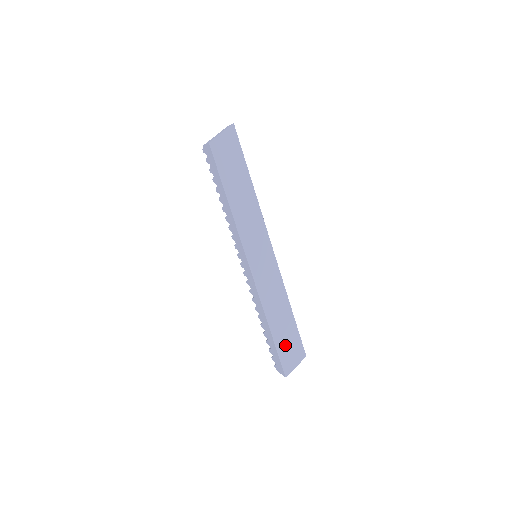
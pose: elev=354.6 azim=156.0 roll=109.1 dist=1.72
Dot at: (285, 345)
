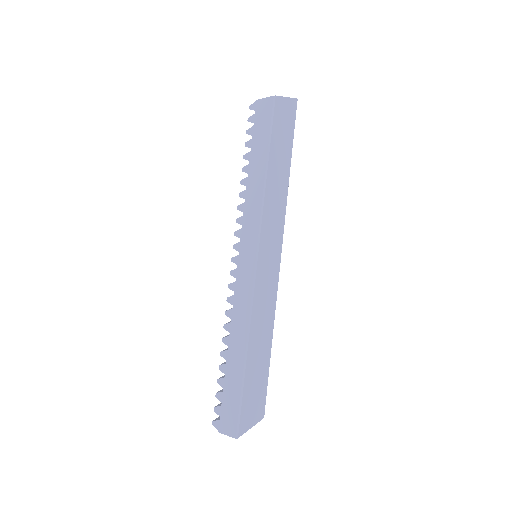
Dot at: (251, 389)
